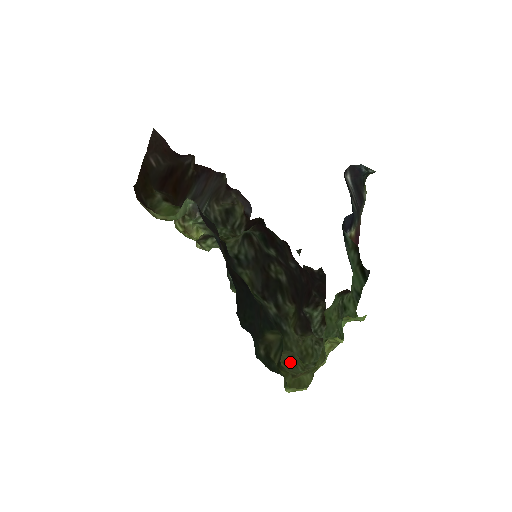
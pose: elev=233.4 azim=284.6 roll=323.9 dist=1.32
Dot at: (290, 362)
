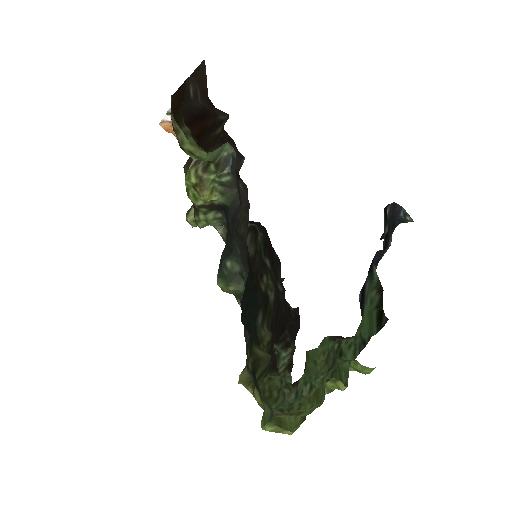
Dot at: occluded
